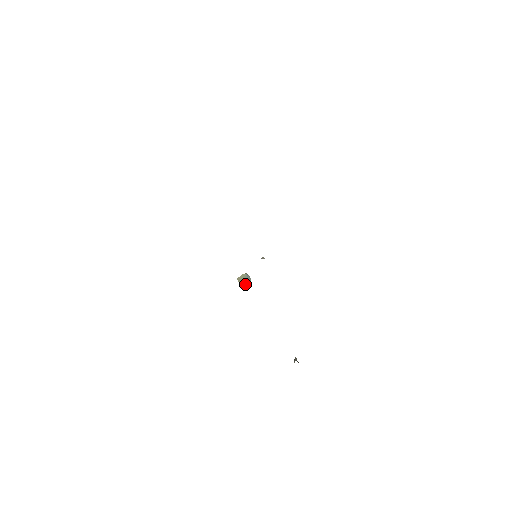
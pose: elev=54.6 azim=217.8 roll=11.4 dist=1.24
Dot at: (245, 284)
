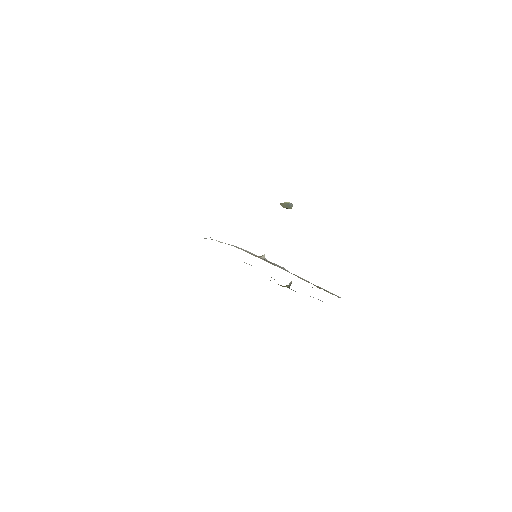
Dot at: (286, 207)
